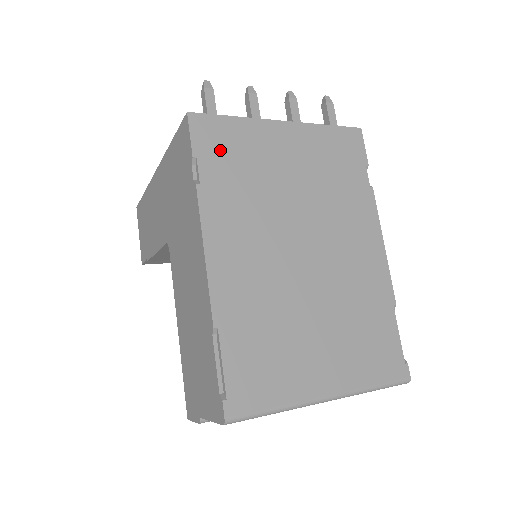
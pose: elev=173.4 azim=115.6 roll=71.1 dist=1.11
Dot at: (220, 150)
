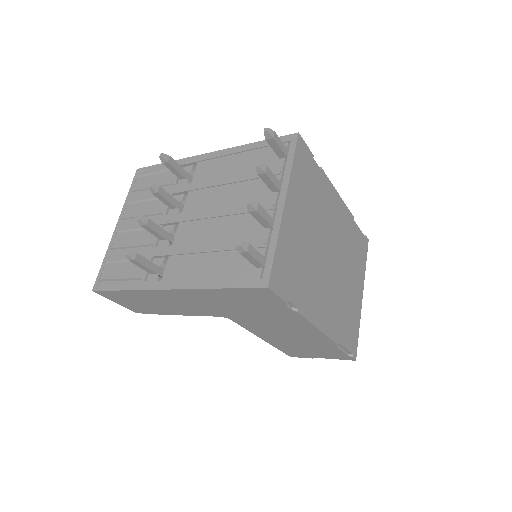
Dot at: (288, 277)
